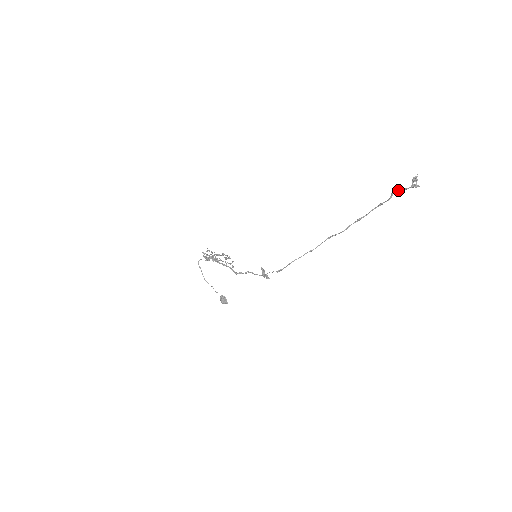
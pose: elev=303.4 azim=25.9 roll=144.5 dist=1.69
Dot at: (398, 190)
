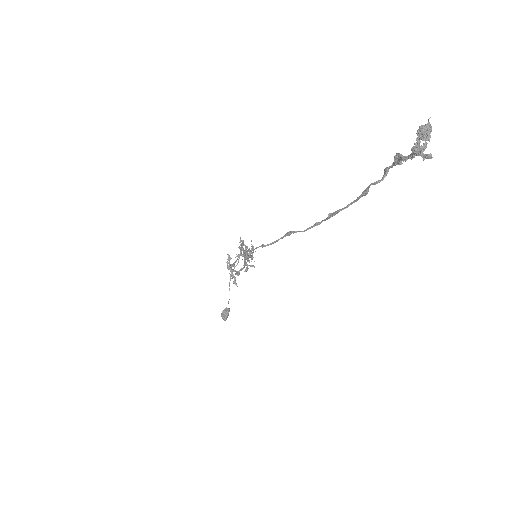
Dot at: (396, 161)
